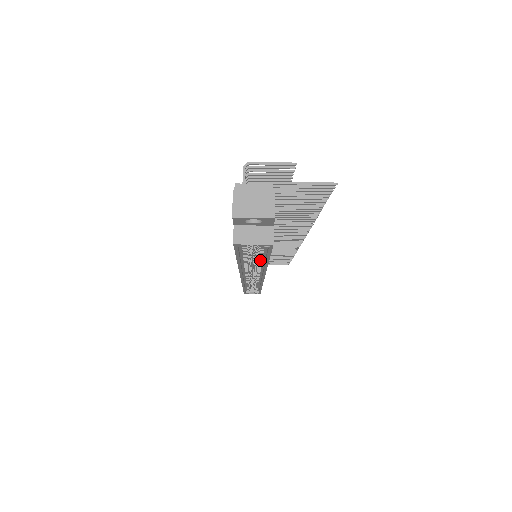
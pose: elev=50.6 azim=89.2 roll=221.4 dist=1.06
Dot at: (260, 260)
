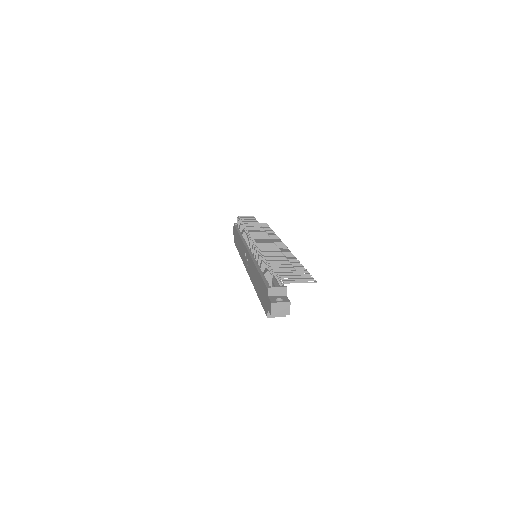
Dot at: occluded
